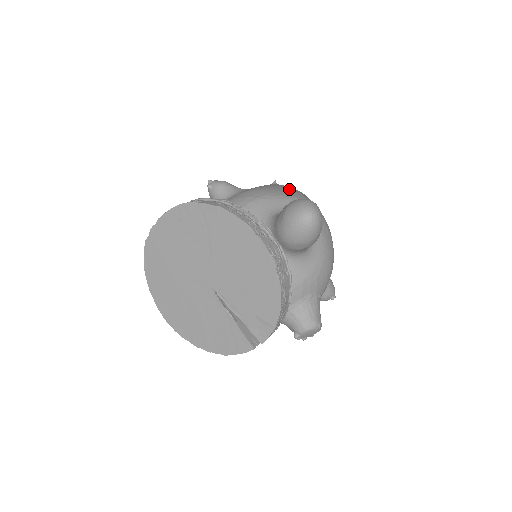
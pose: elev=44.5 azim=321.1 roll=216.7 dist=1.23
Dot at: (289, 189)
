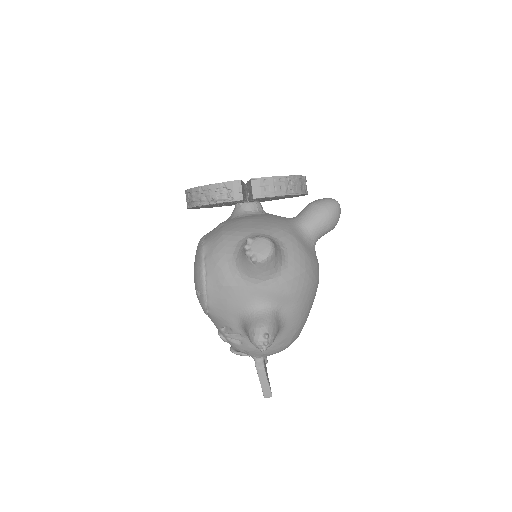
Dot at: occluded
